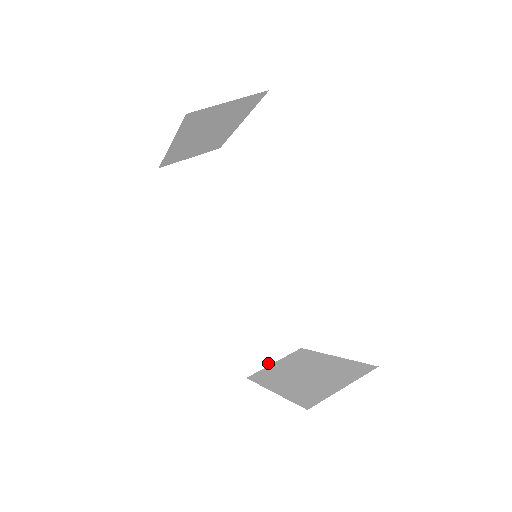
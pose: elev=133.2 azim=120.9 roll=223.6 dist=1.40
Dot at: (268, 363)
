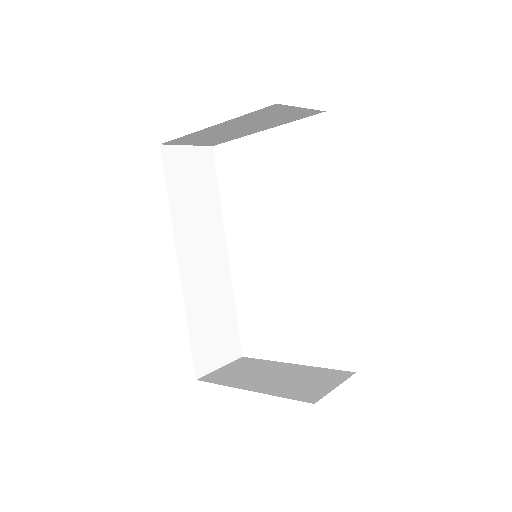
Dot at: (216, 367)
